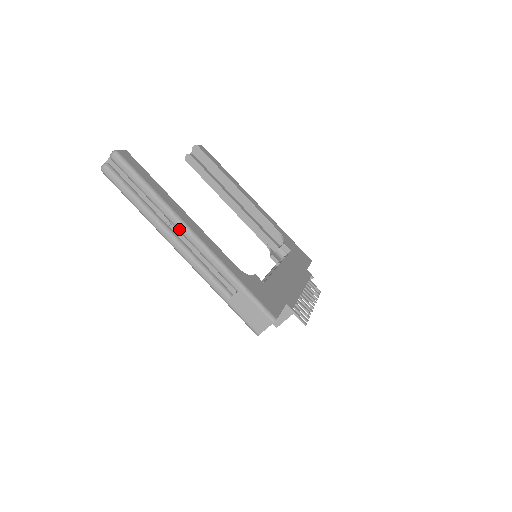
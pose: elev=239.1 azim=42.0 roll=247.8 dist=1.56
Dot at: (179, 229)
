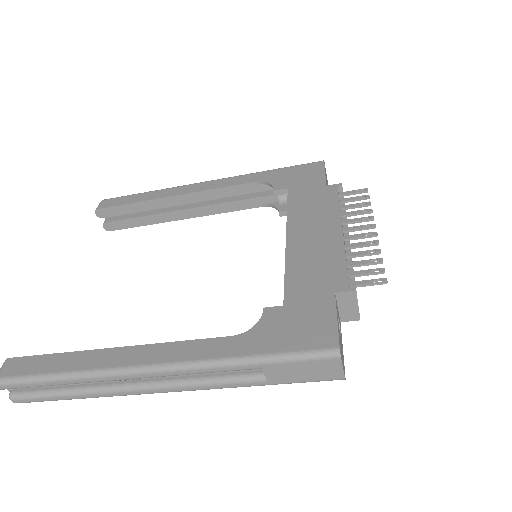
Dot at: occluded
